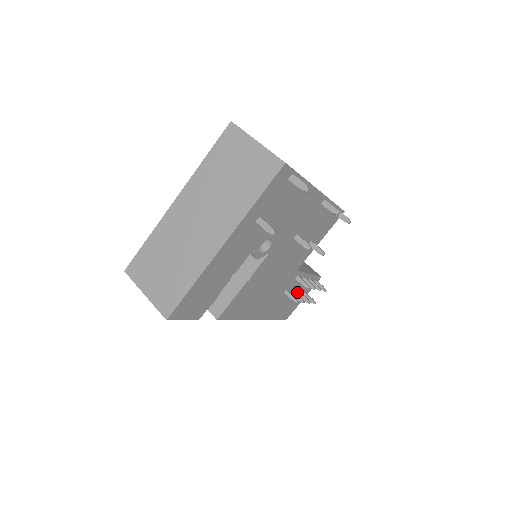
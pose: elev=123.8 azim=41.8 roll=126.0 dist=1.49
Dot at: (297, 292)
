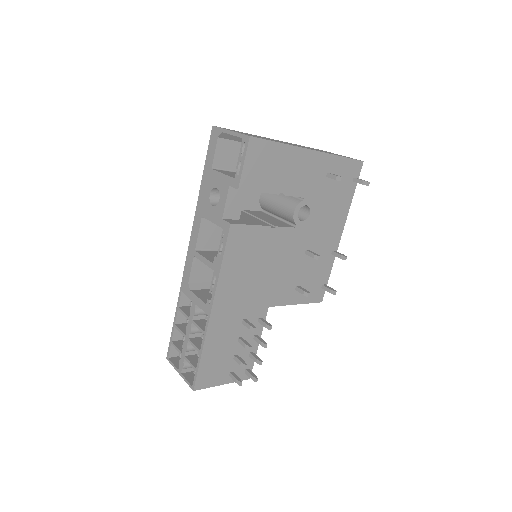
Dot at: (236, 352)
